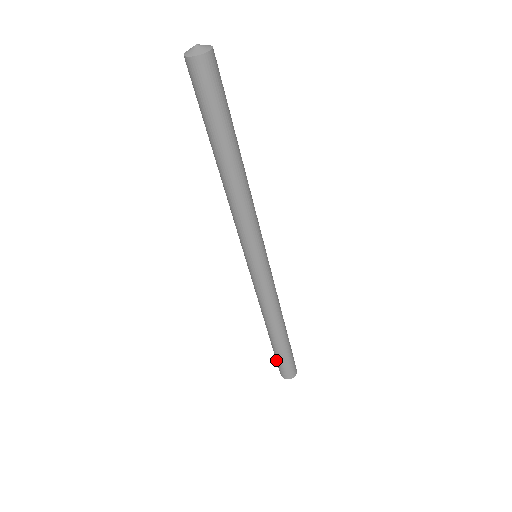
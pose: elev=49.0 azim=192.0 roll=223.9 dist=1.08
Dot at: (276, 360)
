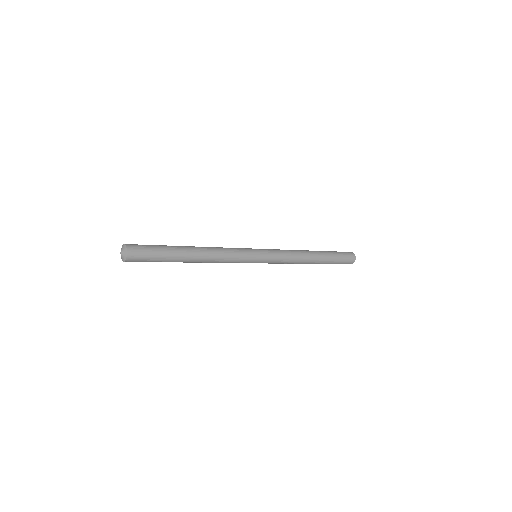
Dot at: occluded
